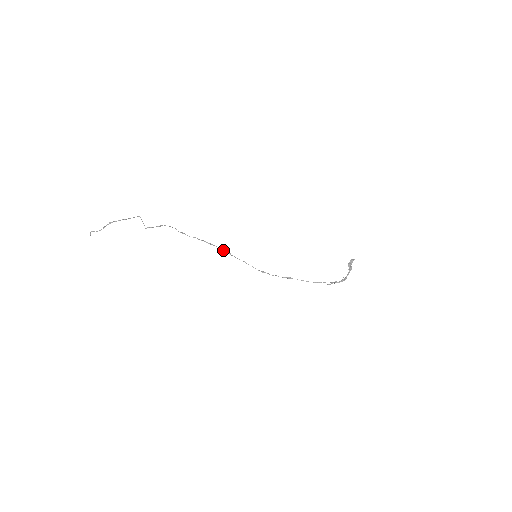
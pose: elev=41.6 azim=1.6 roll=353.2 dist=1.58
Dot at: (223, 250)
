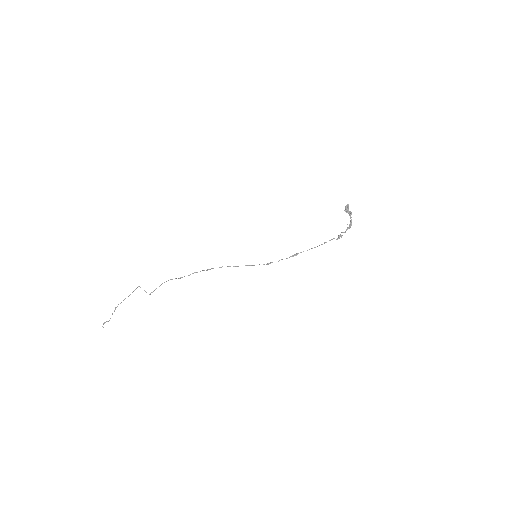
Dot at: occluded
